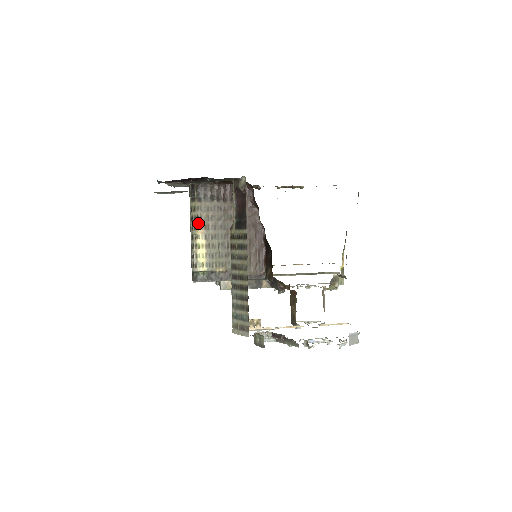
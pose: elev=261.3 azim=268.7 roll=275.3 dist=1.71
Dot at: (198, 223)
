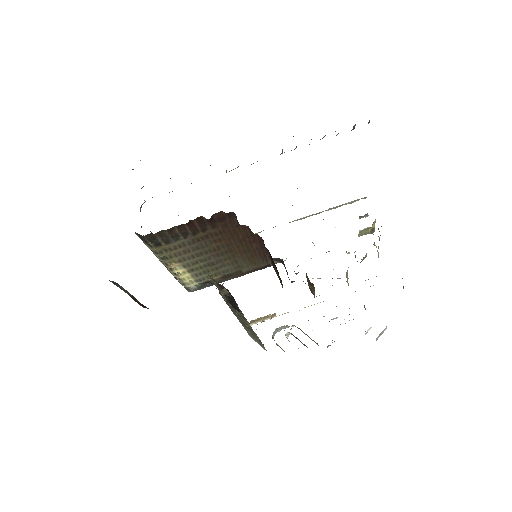
Dot at: (168, 261)
